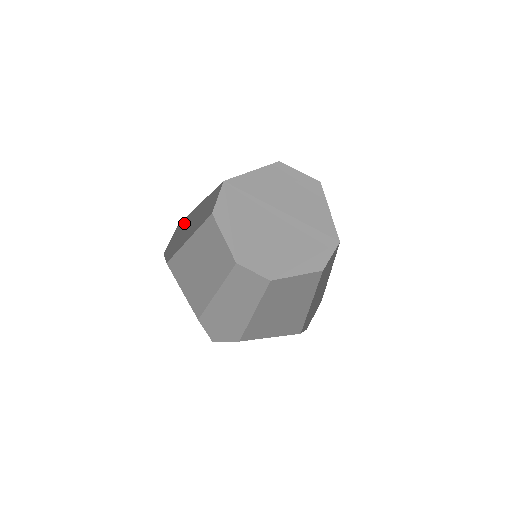
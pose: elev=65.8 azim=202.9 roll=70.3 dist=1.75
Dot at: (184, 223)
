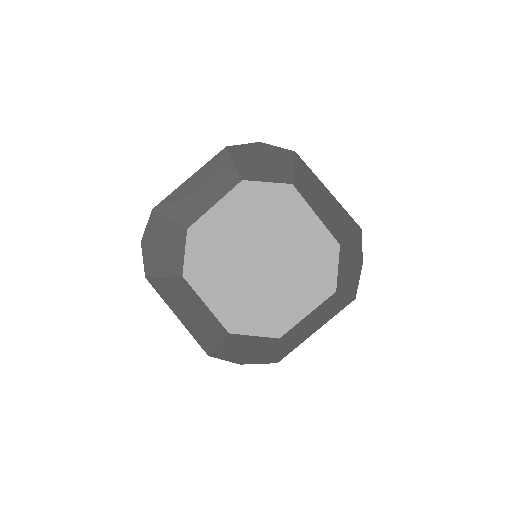
Dot at: (157, 224)
